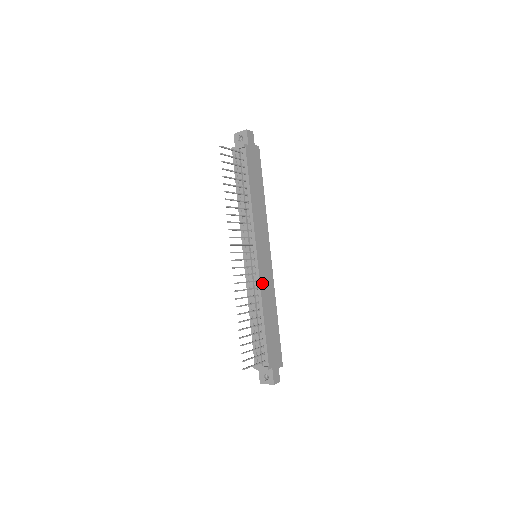
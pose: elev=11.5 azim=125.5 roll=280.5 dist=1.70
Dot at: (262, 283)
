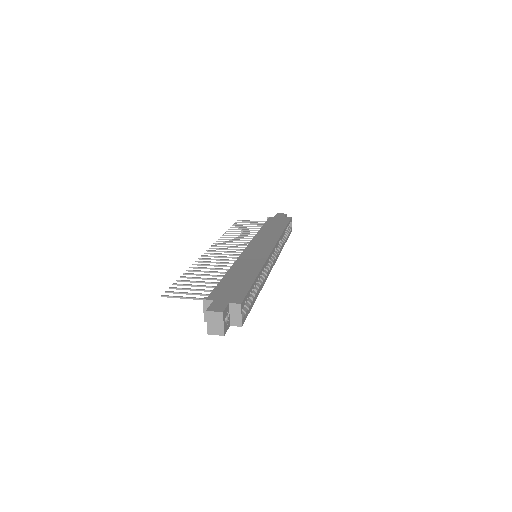
Dot at: (243, 258)
